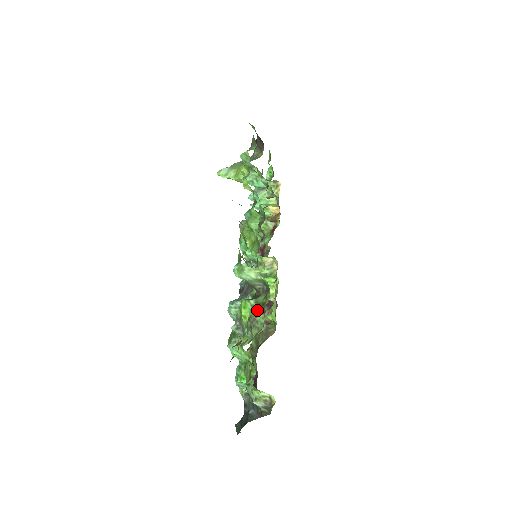
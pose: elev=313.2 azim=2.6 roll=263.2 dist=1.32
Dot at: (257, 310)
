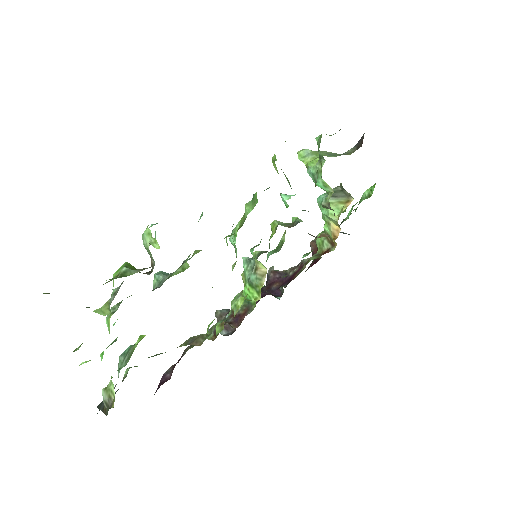
Dot at: (111, 279)
